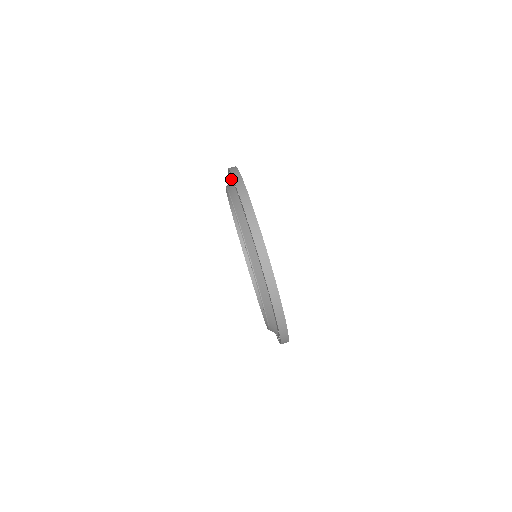
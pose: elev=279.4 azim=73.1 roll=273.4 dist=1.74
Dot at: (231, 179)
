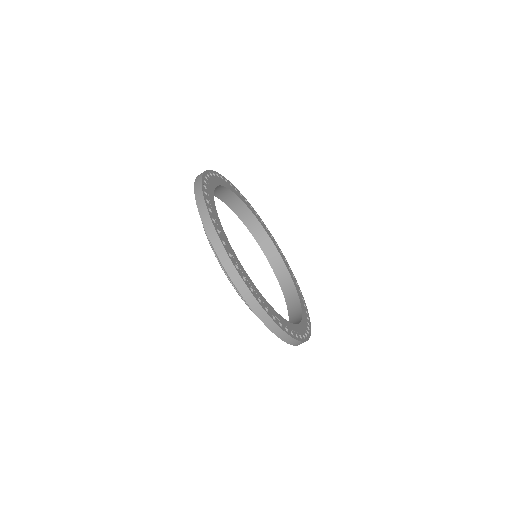
Dot at: occluded
